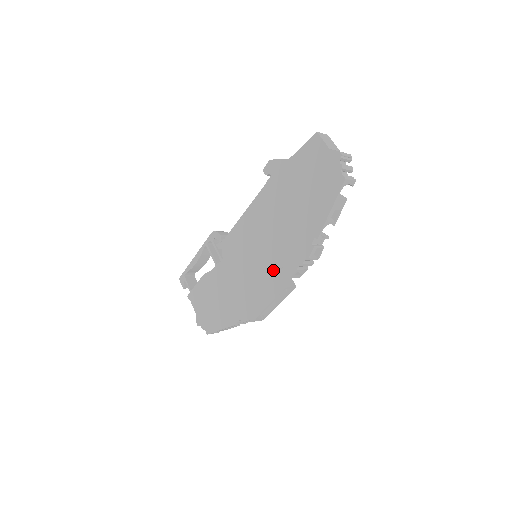
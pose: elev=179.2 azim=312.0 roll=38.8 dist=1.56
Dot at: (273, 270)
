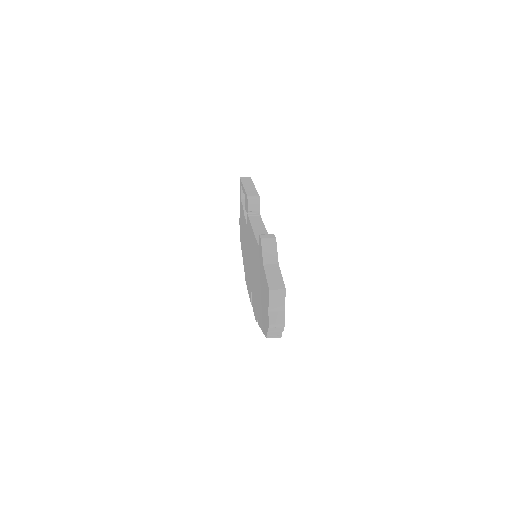
Dot at: (251, 287)
